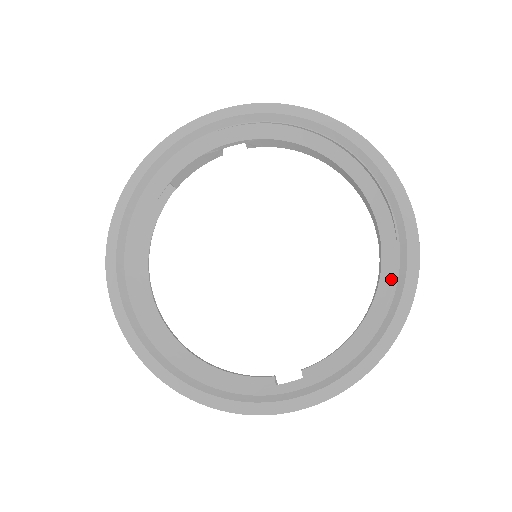
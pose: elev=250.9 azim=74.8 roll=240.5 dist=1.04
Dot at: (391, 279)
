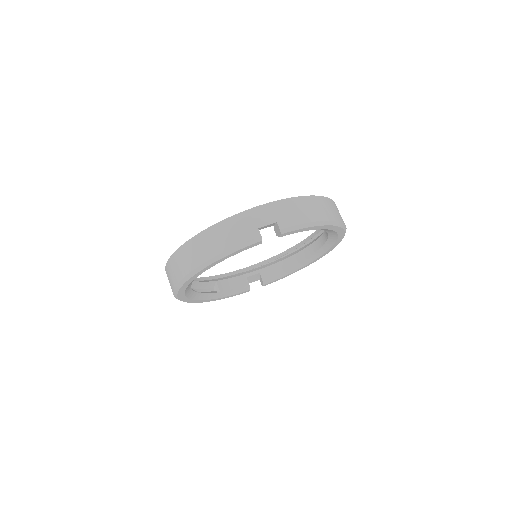
Dot at: occluded
